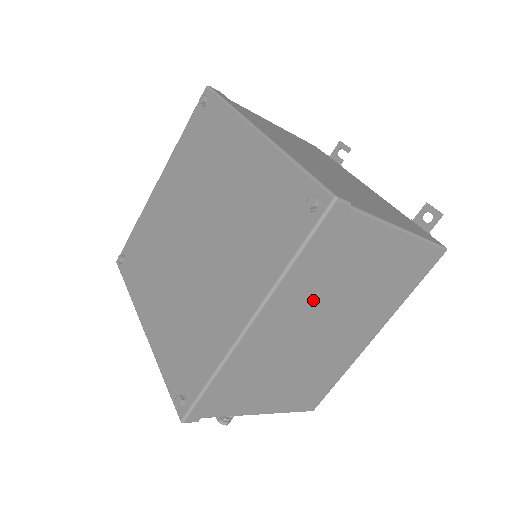
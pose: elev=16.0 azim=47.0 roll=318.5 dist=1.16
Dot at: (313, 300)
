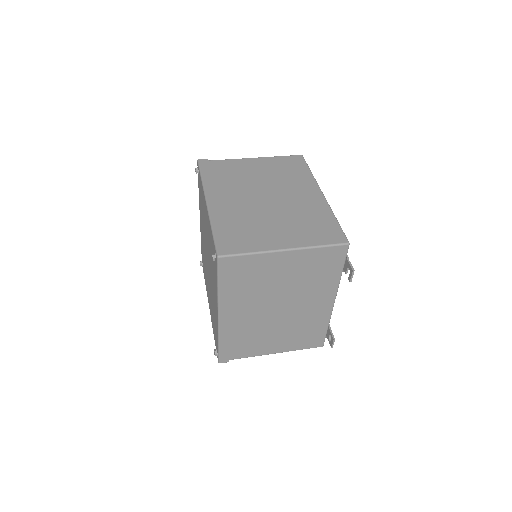
Dot at: occluded
